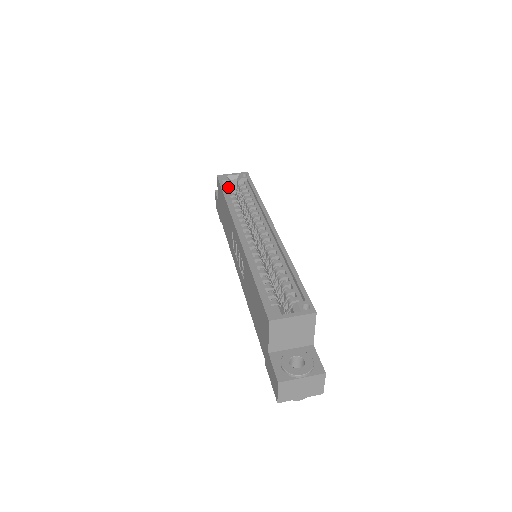
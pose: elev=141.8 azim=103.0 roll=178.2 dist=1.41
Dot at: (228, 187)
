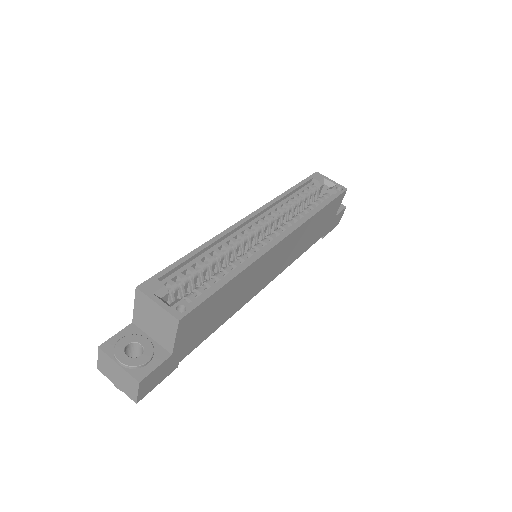
Dot at: (311, 187)
